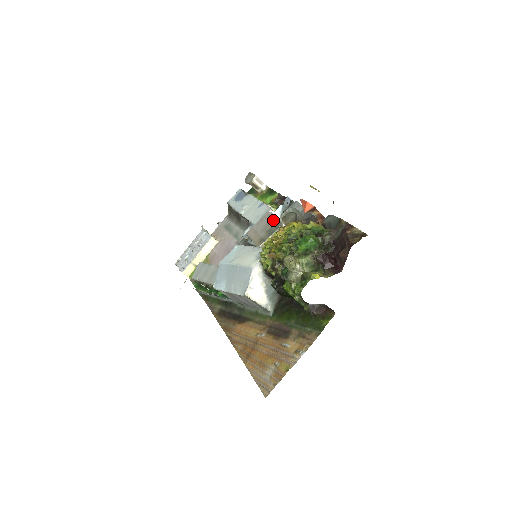
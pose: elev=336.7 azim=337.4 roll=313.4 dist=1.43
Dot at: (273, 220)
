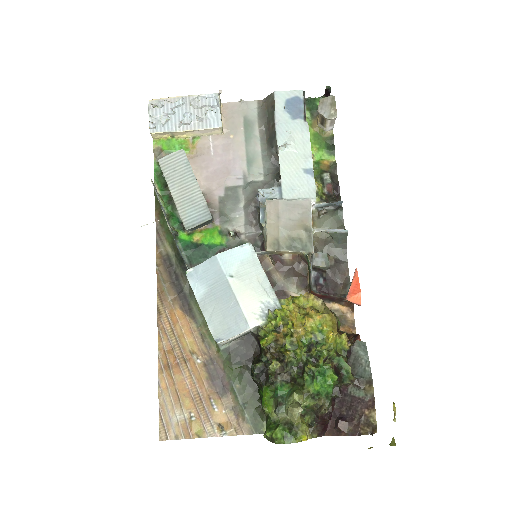
Dot at: (307, 228)
